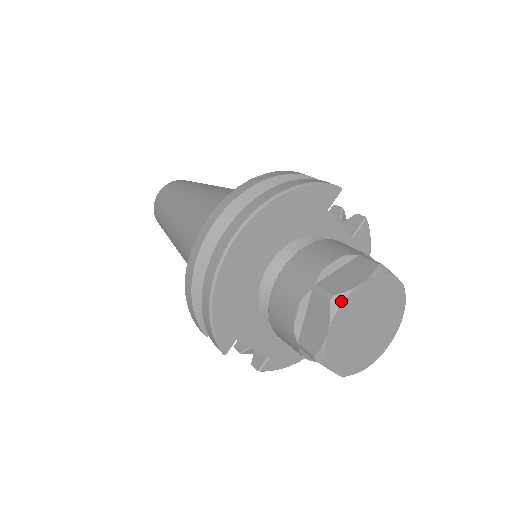
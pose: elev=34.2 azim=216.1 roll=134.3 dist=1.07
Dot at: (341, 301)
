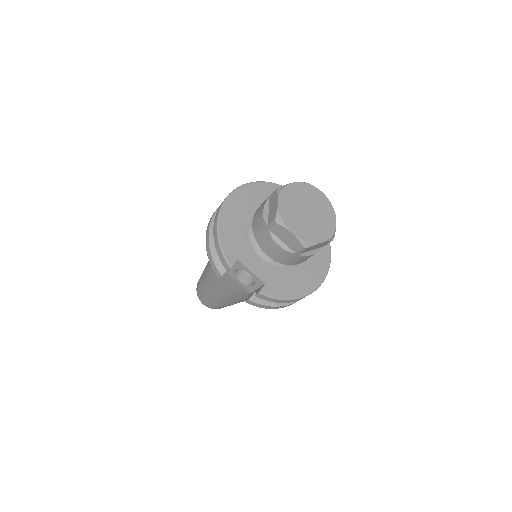
Dot at: (282, 188)
